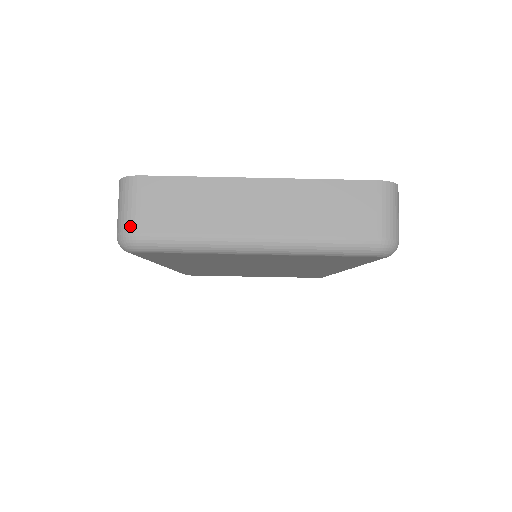
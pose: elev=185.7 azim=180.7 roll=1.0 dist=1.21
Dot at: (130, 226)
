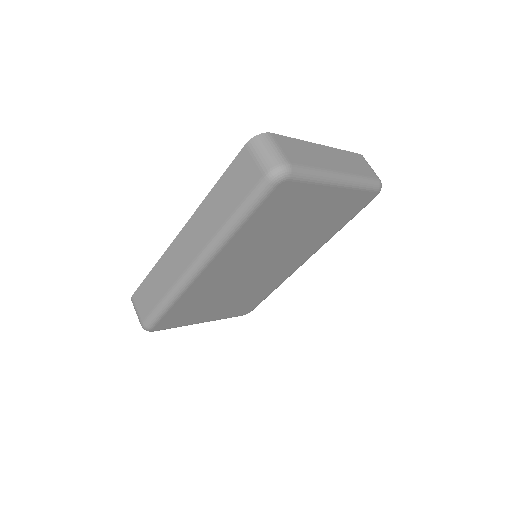
Dot at: (283, 159)
